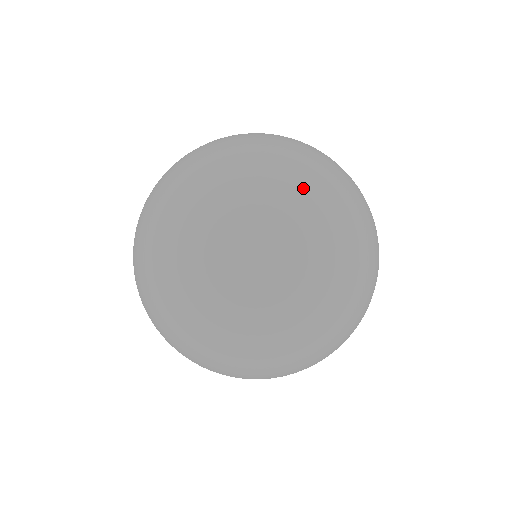
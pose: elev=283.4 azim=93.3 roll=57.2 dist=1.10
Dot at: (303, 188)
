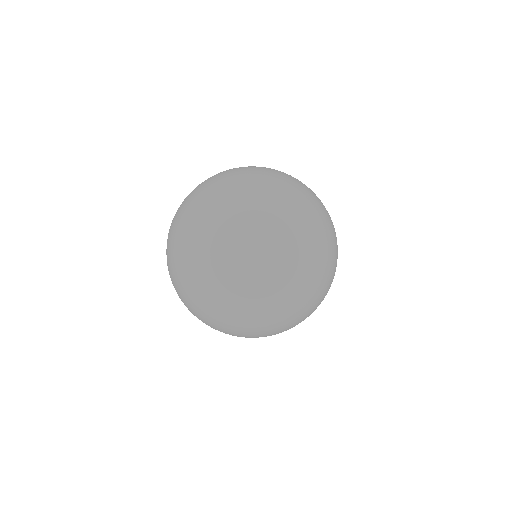
Dot at: (330, 274)
